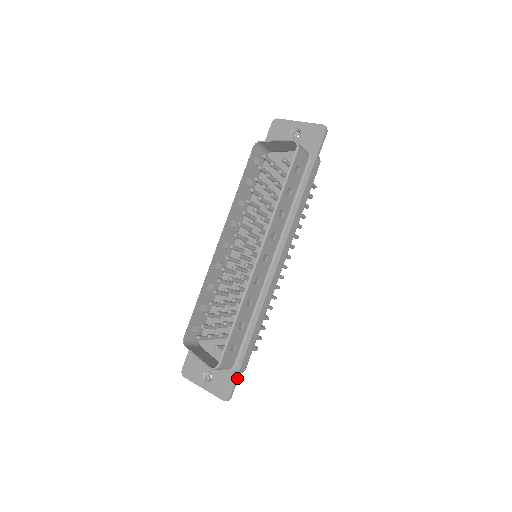
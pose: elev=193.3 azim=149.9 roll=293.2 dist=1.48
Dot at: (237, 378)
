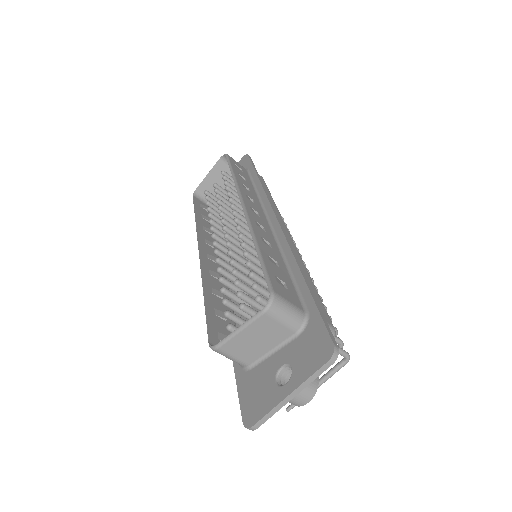
Dot at: (323, 319)
